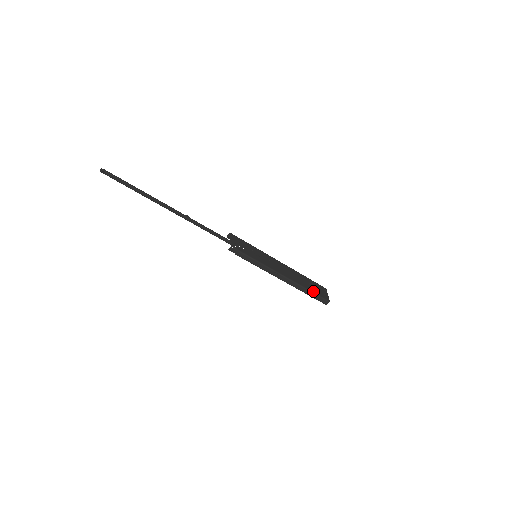
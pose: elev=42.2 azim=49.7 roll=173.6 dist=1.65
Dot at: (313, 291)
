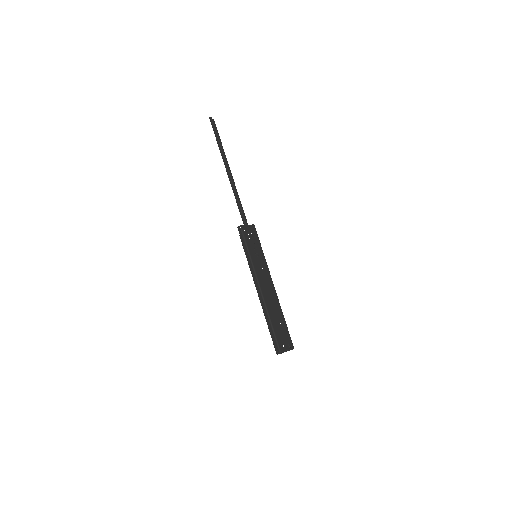
Dot at: (274, 328)
